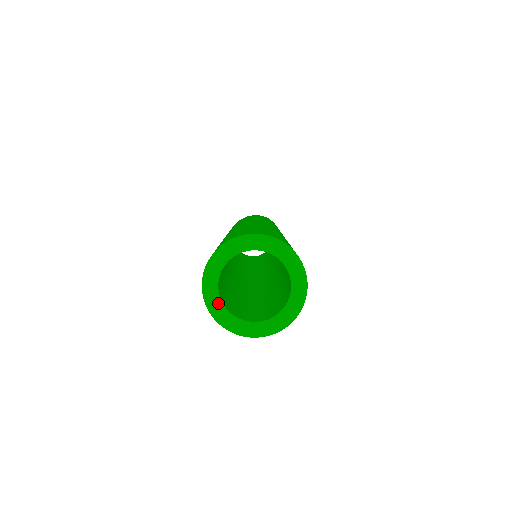
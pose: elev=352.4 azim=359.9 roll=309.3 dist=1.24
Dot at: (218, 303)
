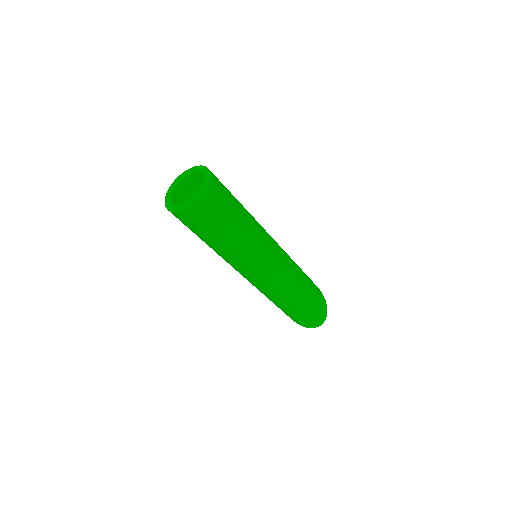
Dot at: (170, 195)
